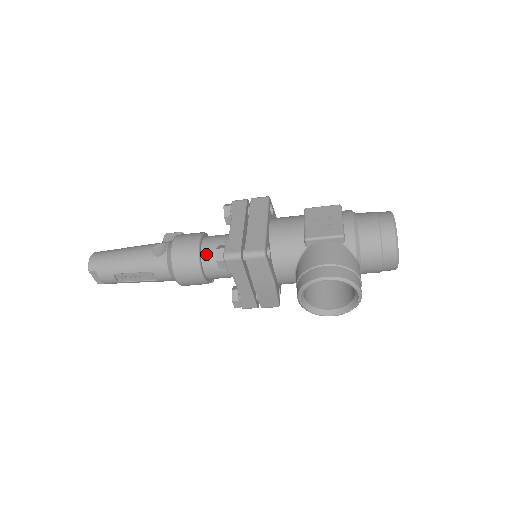
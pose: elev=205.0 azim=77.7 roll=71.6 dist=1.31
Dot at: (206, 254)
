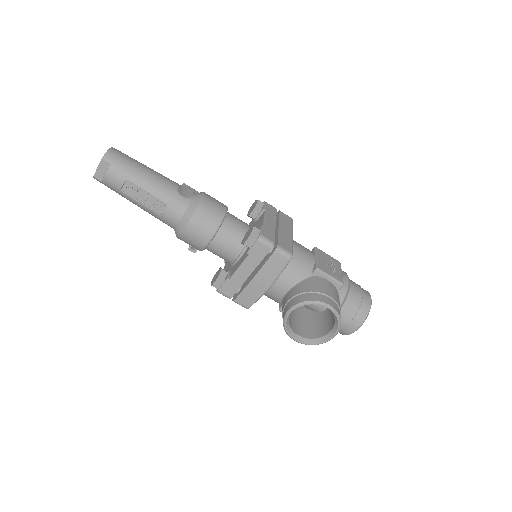
Dot at: (227, 225)
